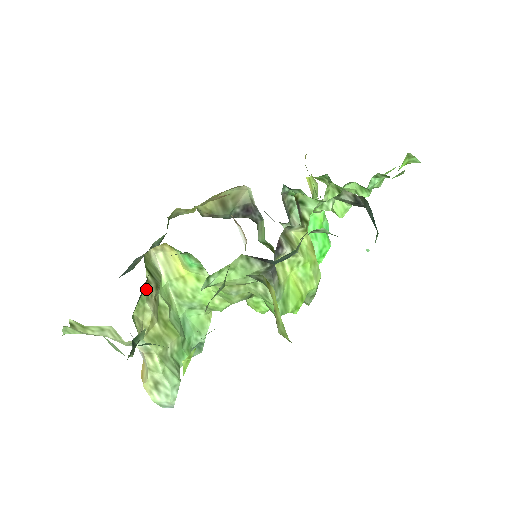
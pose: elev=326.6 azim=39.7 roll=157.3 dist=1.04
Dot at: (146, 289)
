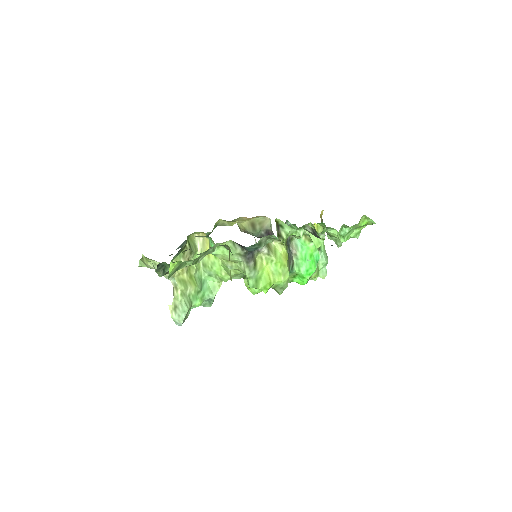
Dot at: occluded
